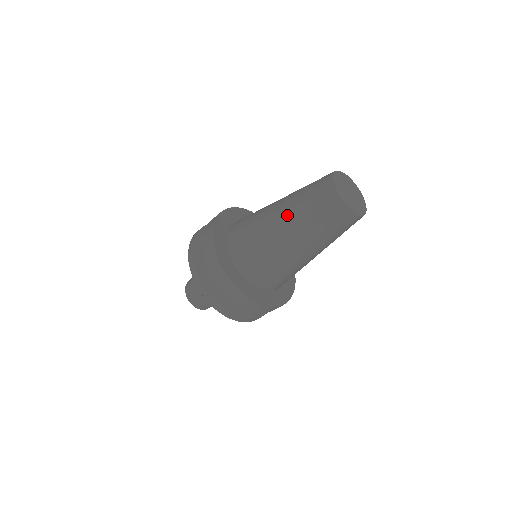
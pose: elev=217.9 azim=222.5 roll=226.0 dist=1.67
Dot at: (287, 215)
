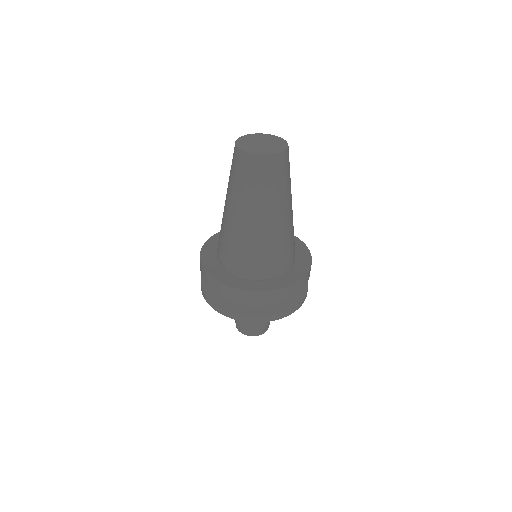
Dot at: (237, 205)
